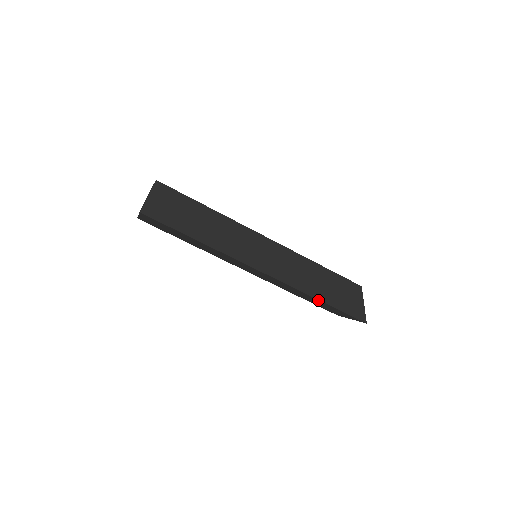
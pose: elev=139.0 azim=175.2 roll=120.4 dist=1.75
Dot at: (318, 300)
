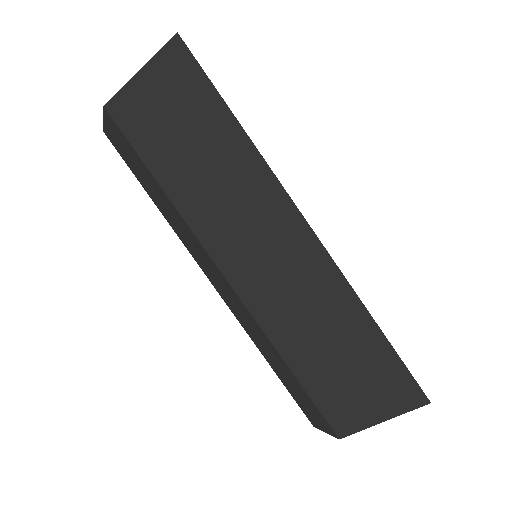
Dot at: (368, 324)
